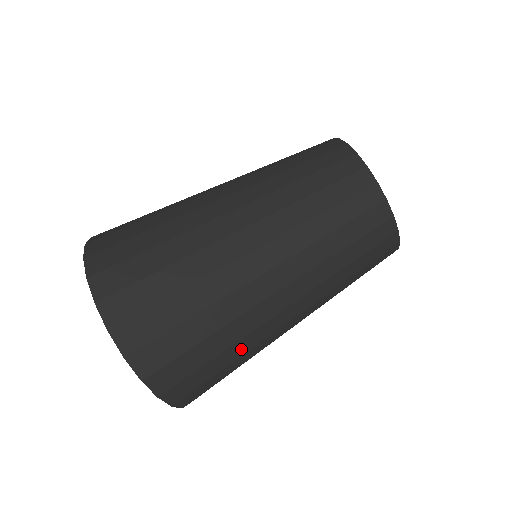
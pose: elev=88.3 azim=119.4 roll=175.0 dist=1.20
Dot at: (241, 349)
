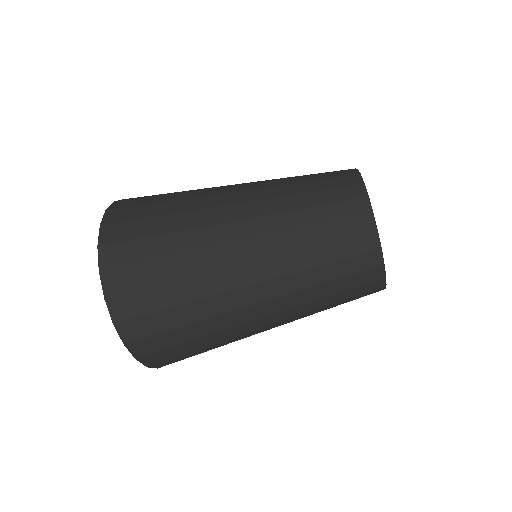
Dot at: (200, 312)
